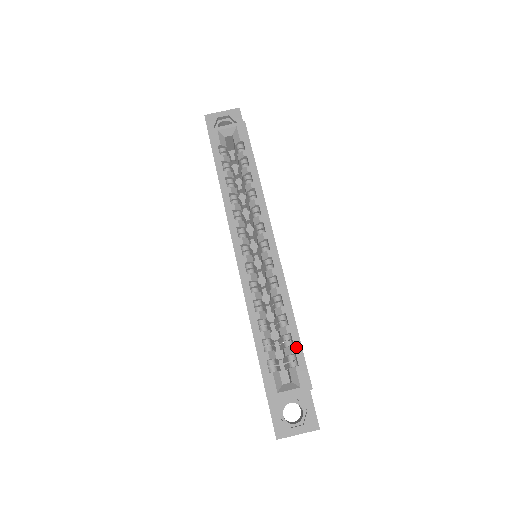
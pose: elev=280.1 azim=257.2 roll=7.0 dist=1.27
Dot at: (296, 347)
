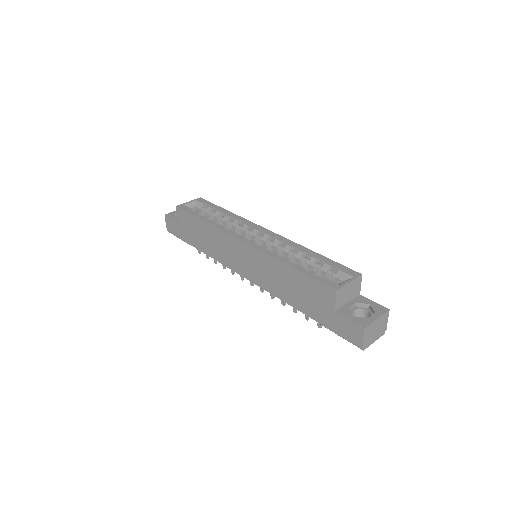
Dot at: (329, 262)
